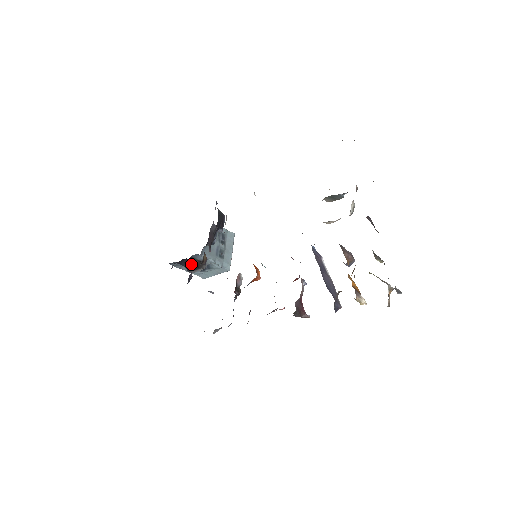
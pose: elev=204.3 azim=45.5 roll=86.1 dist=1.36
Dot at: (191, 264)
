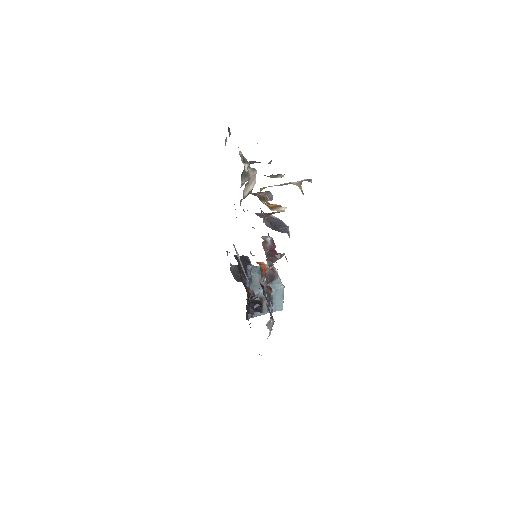
Dot at: occluded
